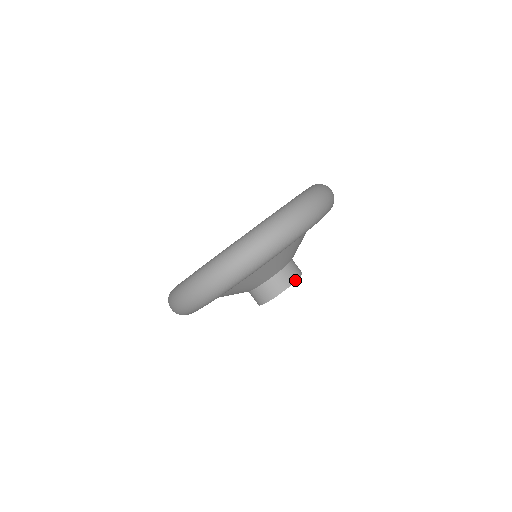
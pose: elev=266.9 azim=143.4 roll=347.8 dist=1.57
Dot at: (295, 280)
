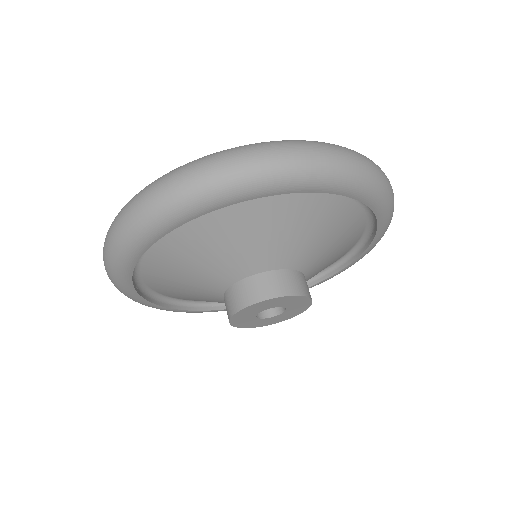
Dot at: (311, 298)
